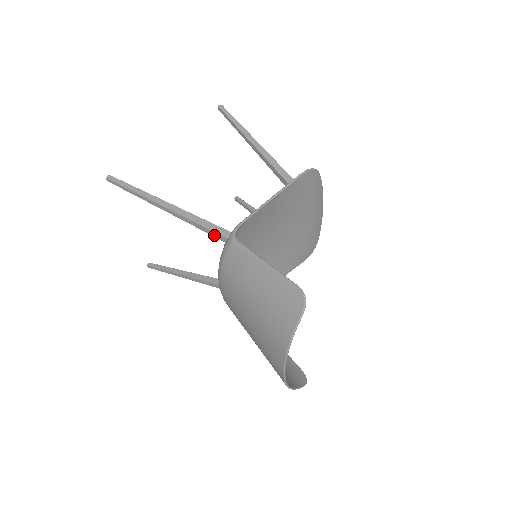
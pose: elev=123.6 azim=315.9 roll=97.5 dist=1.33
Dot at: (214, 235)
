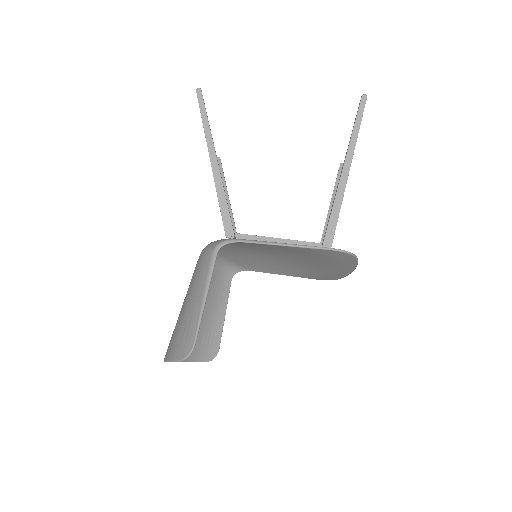
Dot at: (223, 222)
